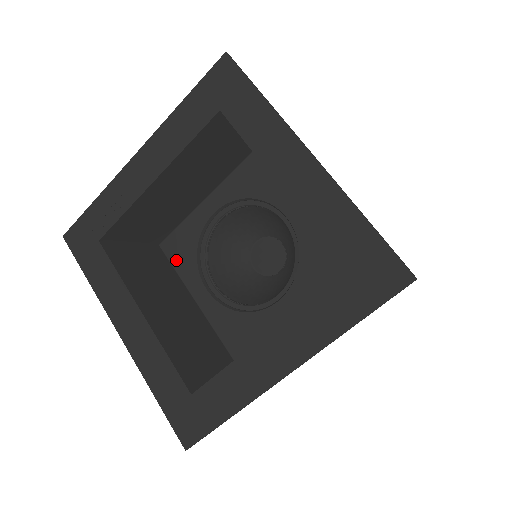
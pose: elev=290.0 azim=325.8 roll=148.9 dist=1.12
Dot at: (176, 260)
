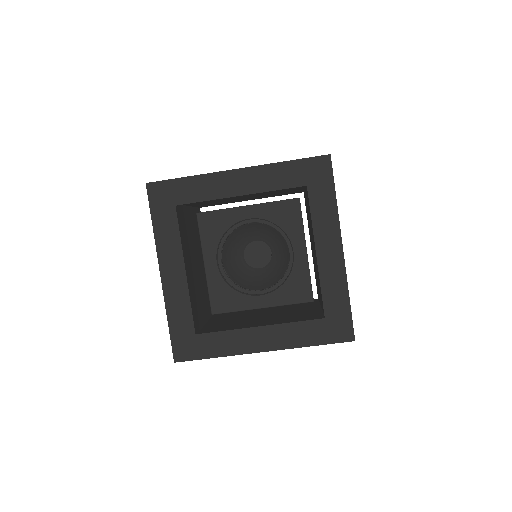
Dot at: (205, 231)
